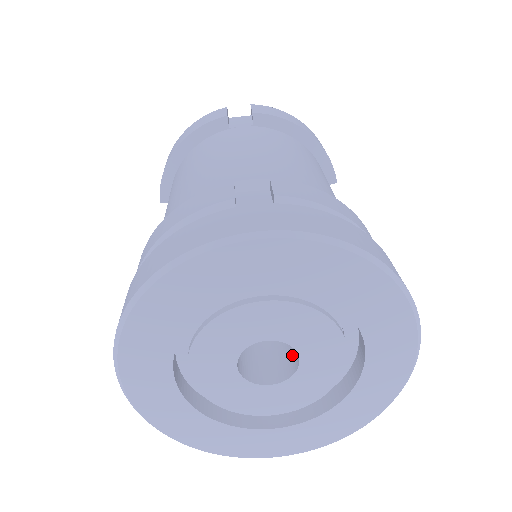
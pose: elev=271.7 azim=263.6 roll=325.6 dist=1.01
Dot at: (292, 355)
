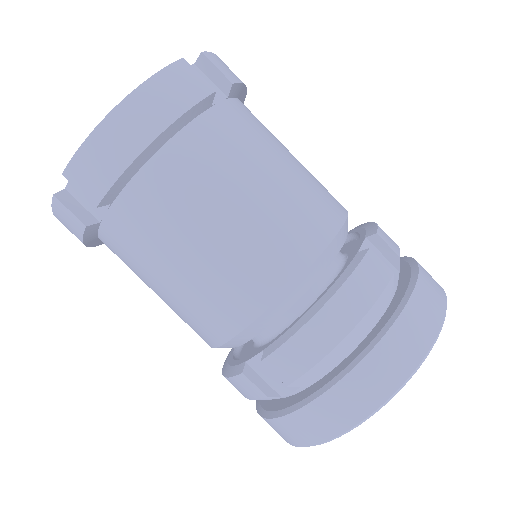
Dot at: occluded
